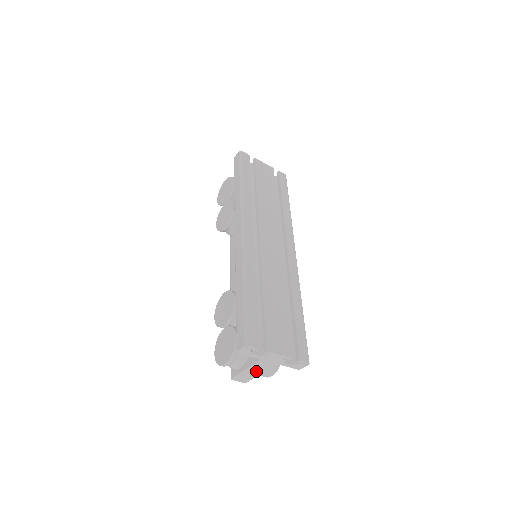
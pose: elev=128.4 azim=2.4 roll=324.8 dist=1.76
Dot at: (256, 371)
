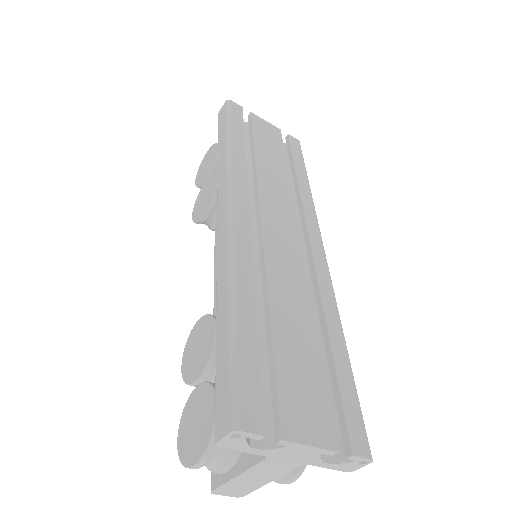
Dot at: (260, 477)
